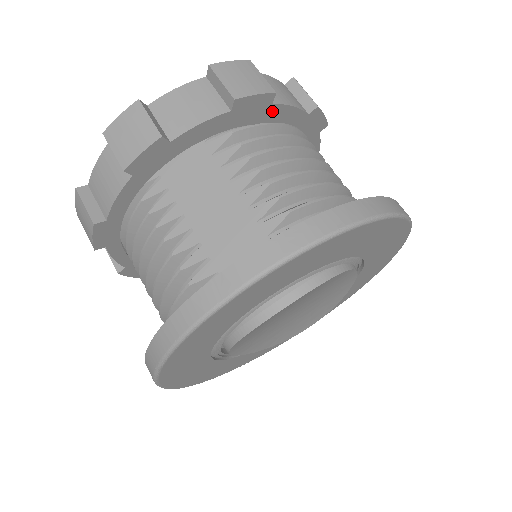
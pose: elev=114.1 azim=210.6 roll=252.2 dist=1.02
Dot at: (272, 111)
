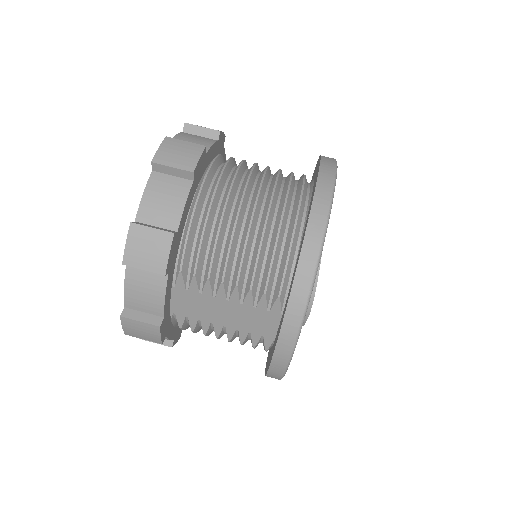
Dot at: (180, 228)
